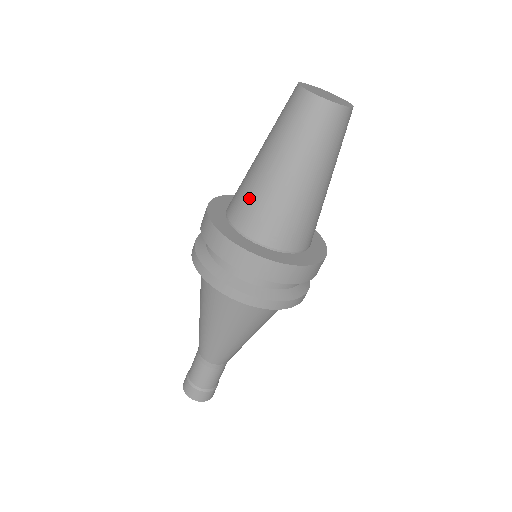
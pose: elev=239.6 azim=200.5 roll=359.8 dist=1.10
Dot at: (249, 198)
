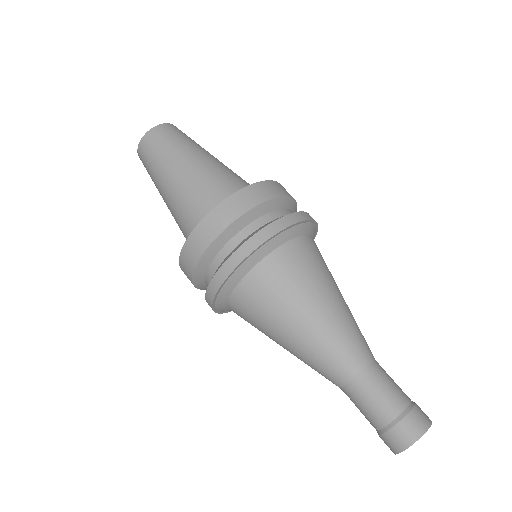
Dot at: (197, 196)
